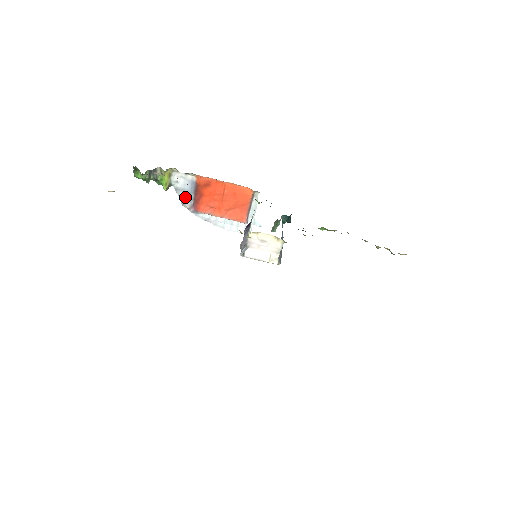
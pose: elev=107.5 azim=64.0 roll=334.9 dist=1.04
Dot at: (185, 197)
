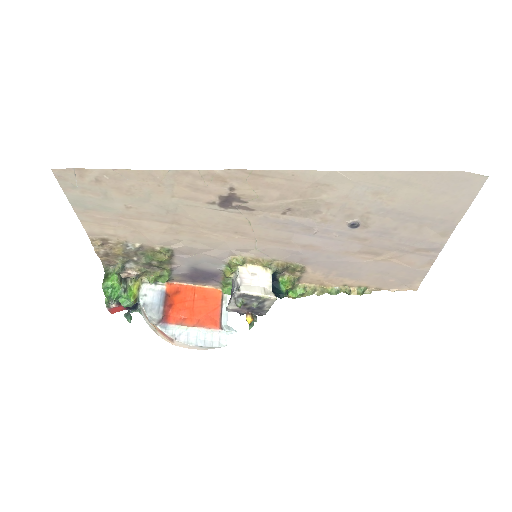
Dot at: (153, 313)
